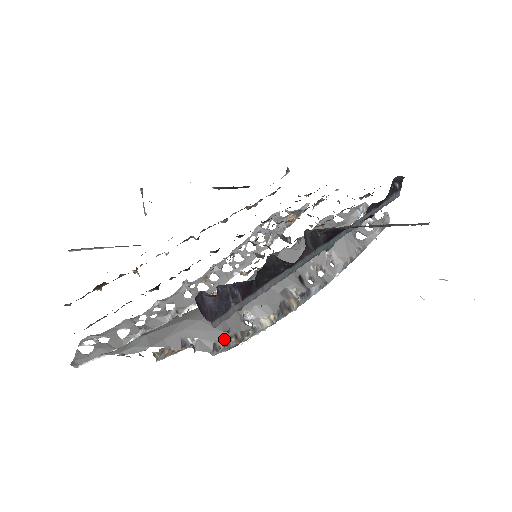
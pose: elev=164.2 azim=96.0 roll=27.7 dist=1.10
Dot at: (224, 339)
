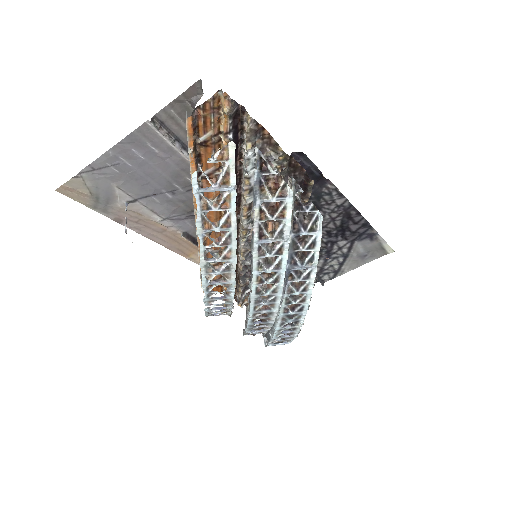
Dot at: occluded
